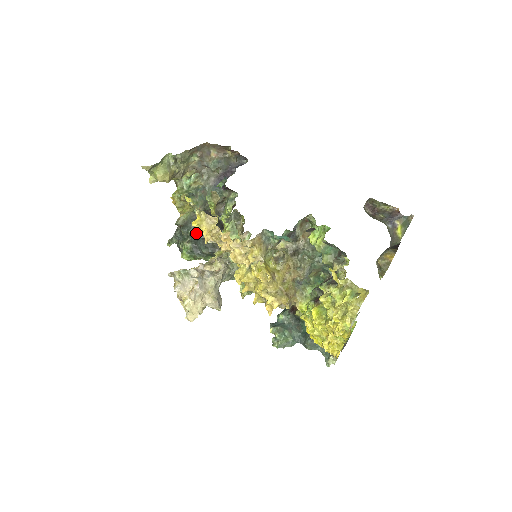
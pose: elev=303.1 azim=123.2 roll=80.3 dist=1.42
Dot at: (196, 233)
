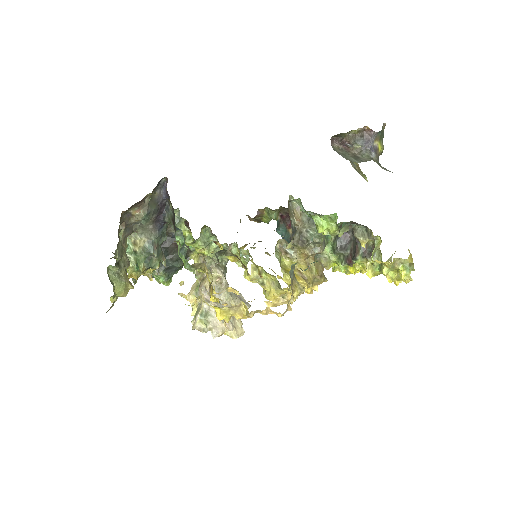
Dot at: occluded
